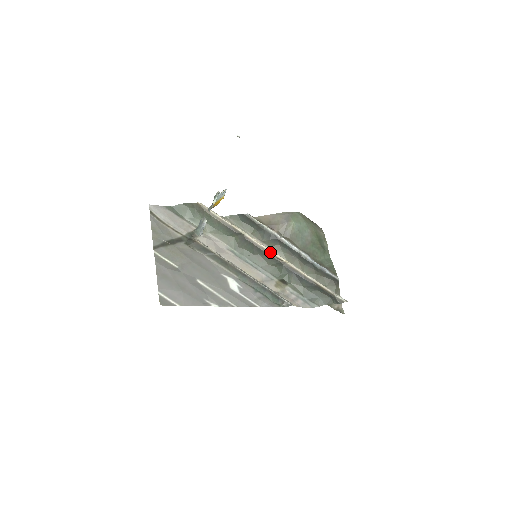
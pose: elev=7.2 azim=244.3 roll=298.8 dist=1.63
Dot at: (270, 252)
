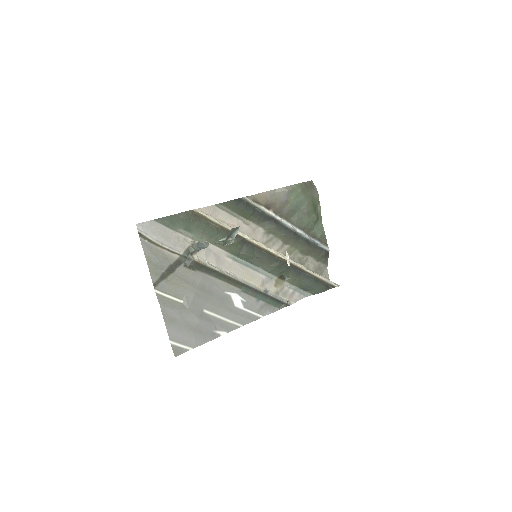
Dot at: (271, 252)
